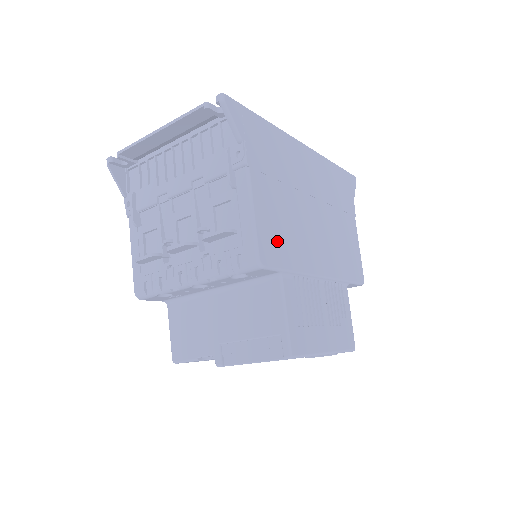
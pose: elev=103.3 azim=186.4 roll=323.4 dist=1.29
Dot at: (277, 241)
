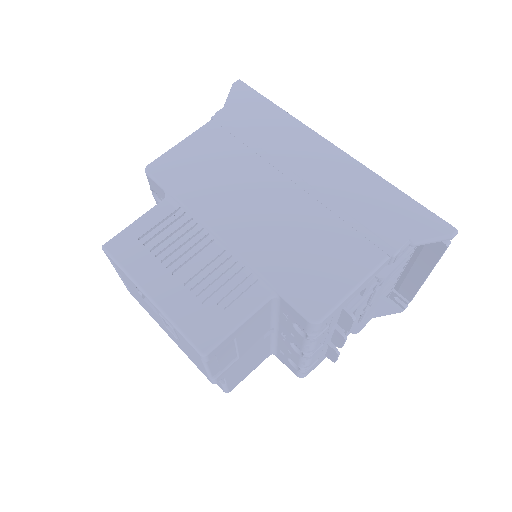
Dot at: (185, 171)
